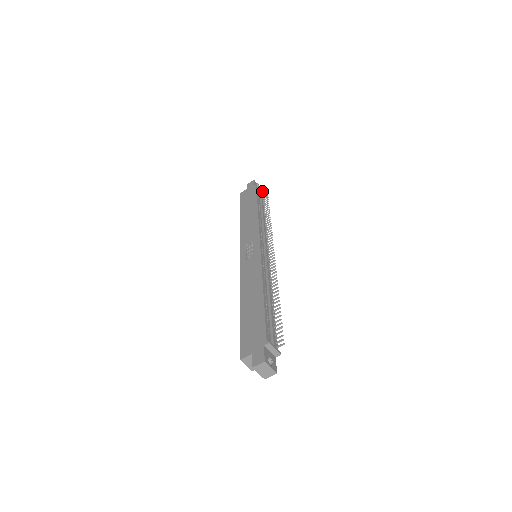
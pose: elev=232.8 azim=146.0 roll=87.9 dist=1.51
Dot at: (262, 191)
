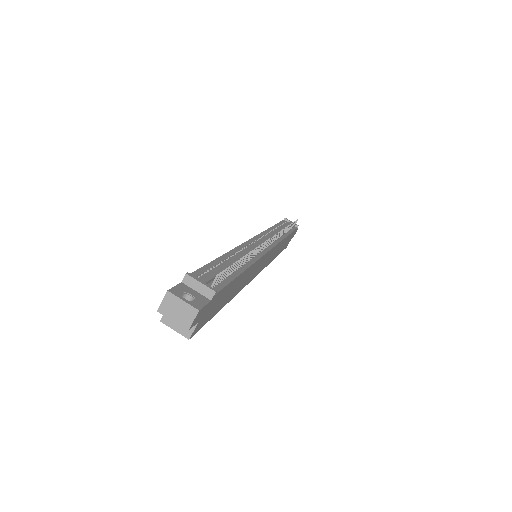
Dot at: occluded
